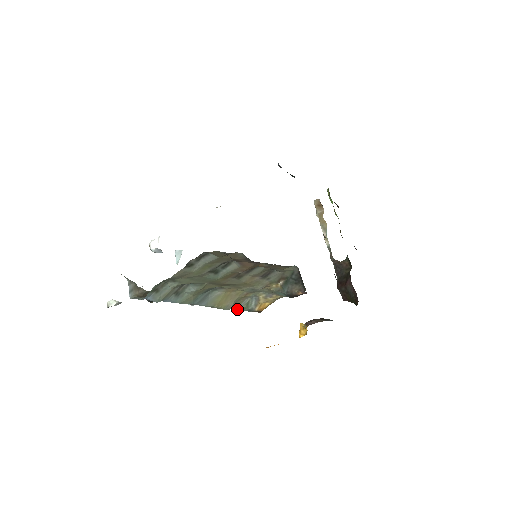
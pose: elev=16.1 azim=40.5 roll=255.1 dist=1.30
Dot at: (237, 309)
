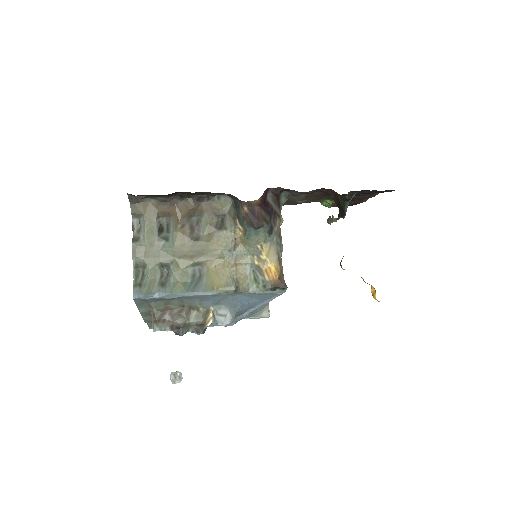
Dot at: (251, 291)
